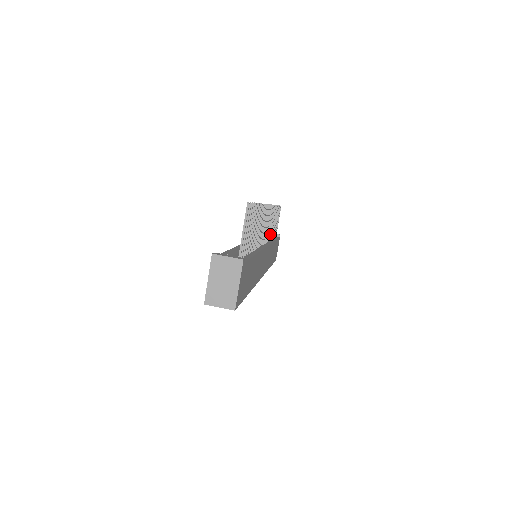
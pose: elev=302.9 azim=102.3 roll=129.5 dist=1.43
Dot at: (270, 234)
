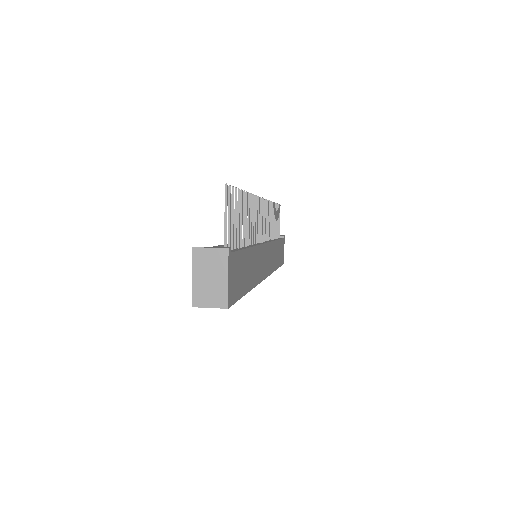
Dot at: (270, 233)
